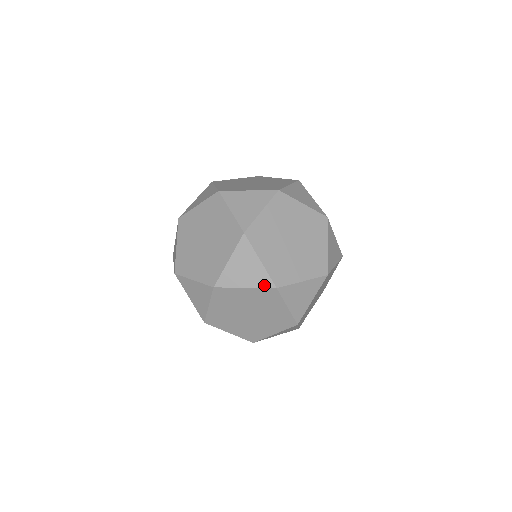
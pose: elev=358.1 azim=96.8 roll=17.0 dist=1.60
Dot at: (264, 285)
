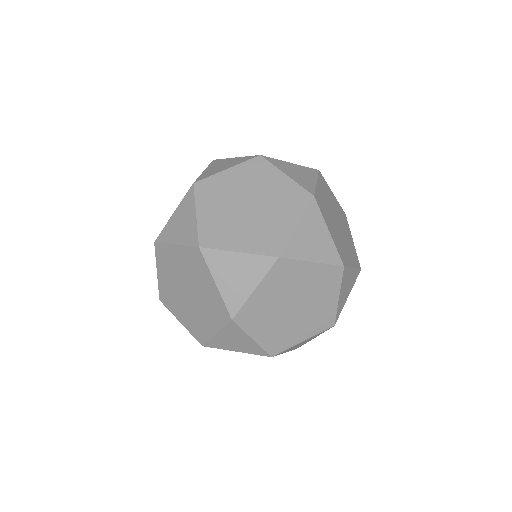
Dot at: (258, 354)
